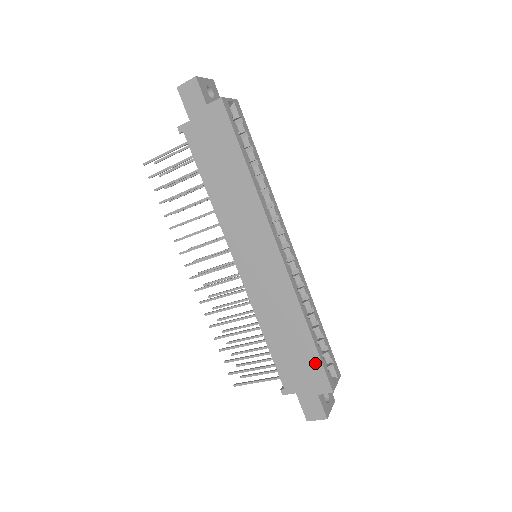
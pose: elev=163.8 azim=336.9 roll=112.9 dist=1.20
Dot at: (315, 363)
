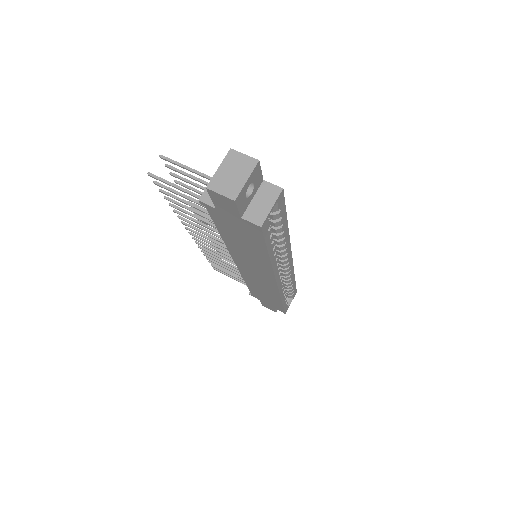
Dot at: (279, 306)
